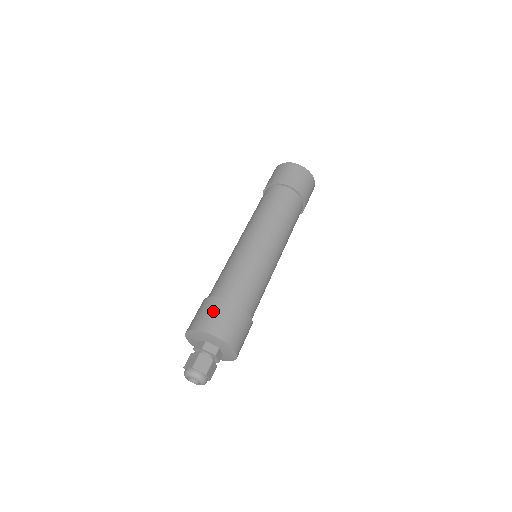
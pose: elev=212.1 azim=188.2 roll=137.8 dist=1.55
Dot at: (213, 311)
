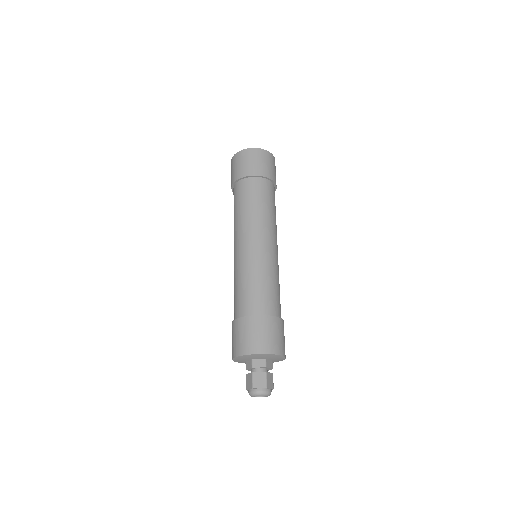
Dot at: (271, 331)
